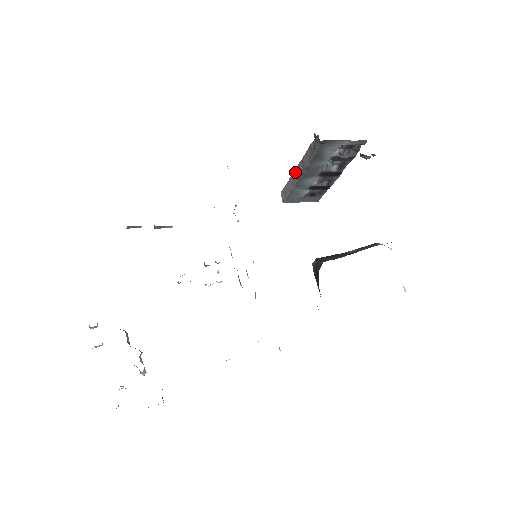
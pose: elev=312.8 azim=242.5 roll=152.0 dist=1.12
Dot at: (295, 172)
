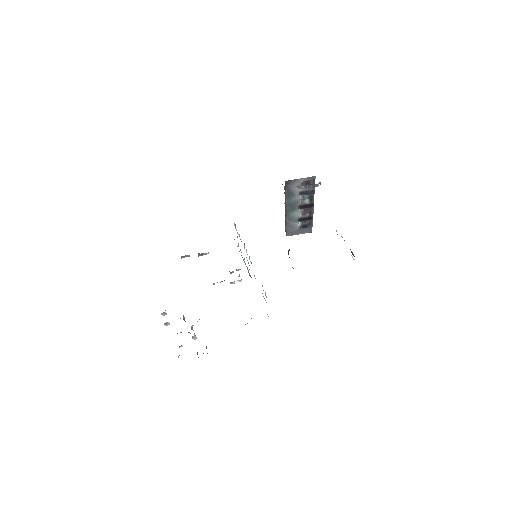
Dot at: (285, 211)
